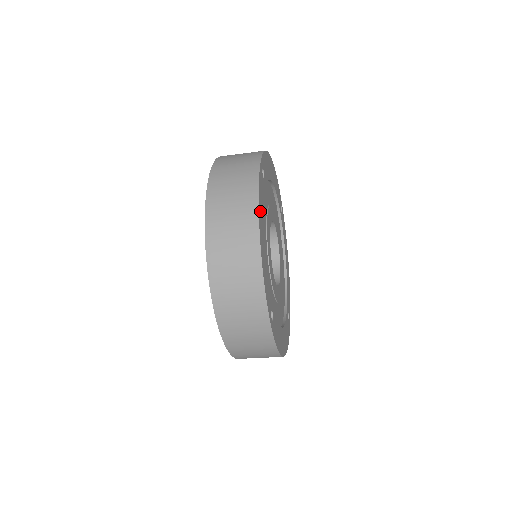
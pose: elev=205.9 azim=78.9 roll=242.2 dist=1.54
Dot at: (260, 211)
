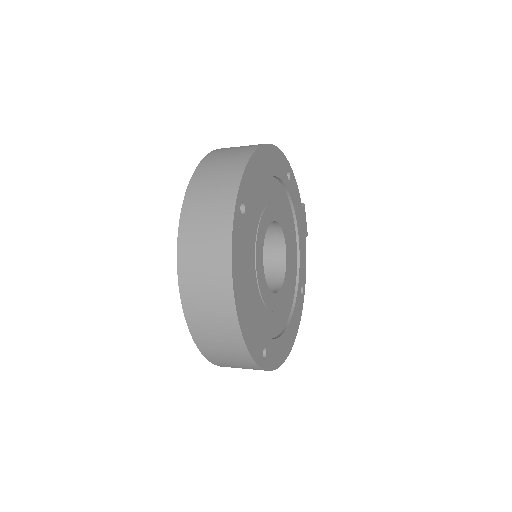
Dot at: (236, 274)
